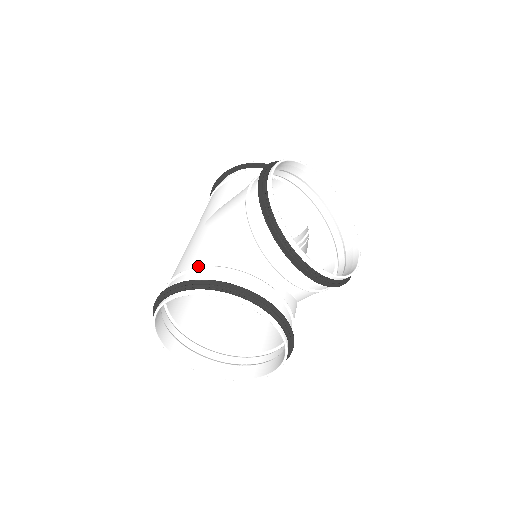
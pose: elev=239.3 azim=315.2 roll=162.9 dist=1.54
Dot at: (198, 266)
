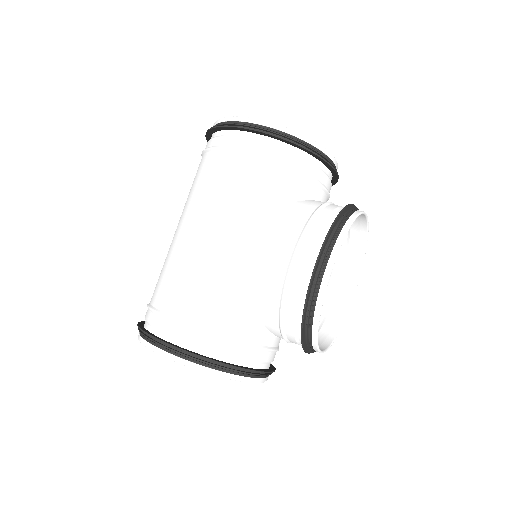
Dot at: (210, 329)
